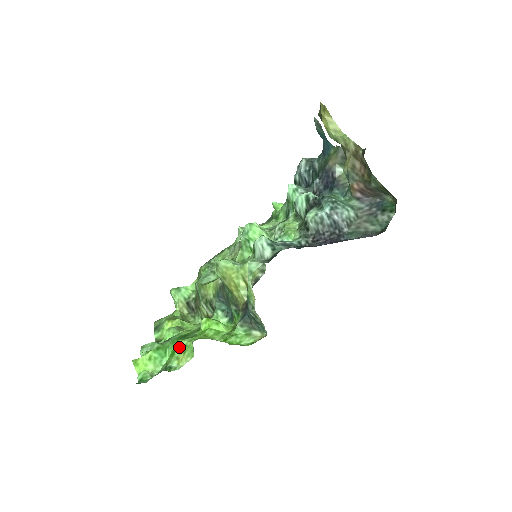
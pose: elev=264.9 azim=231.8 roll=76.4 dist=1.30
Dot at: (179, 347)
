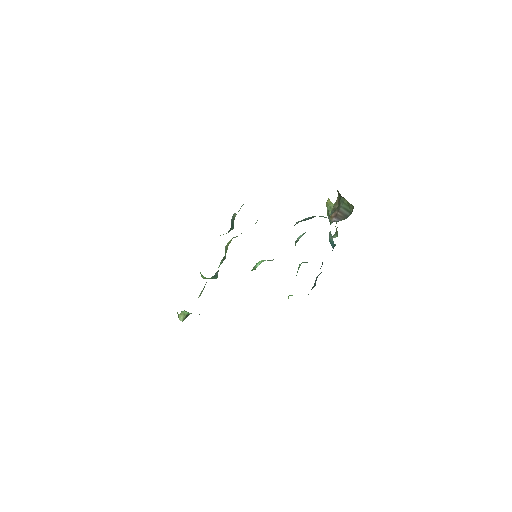
Dot at: occluded
